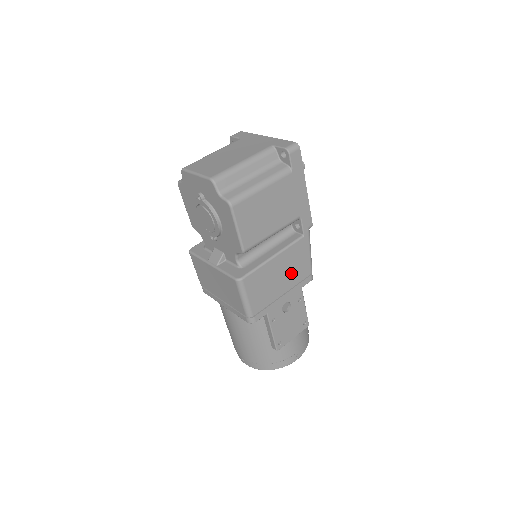
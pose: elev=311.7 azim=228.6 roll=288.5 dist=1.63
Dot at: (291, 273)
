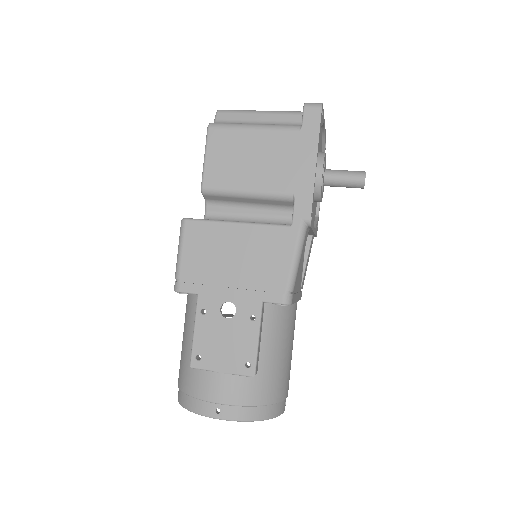
Dot at: (253, 265)
